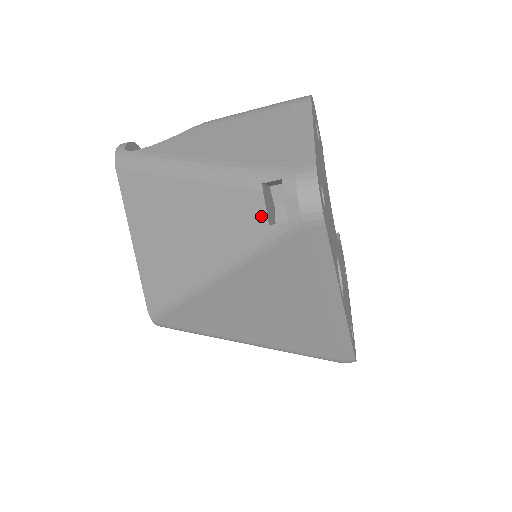
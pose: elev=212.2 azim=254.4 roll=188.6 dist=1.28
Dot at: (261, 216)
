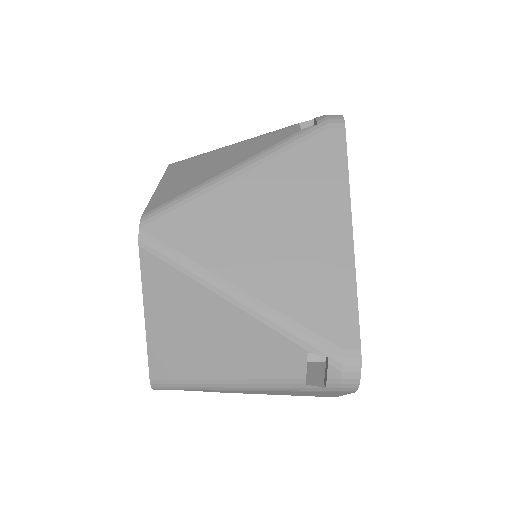
Dot at: (295, 130)
